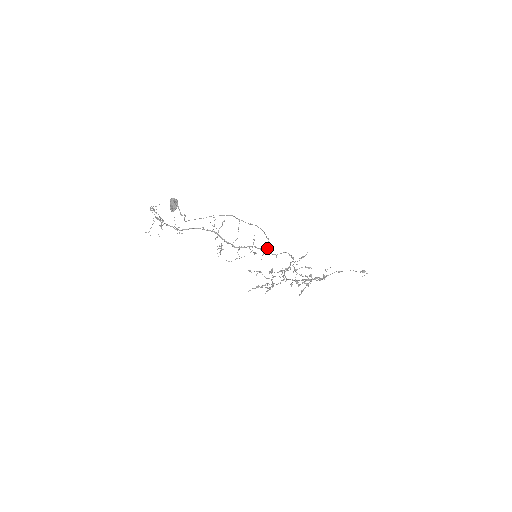
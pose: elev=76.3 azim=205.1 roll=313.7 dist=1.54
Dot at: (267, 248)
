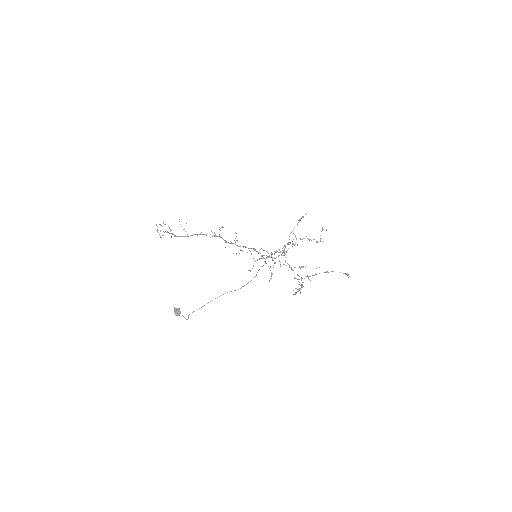
Dot at: occluded
